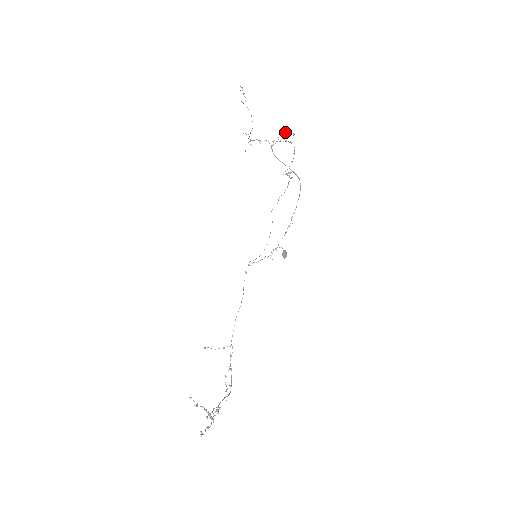
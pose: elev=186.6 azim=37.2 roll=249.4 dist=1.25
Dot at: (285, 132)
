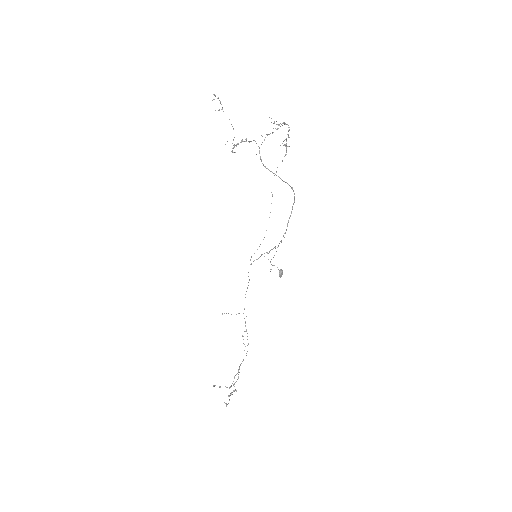
Dot at: (274, 123)
